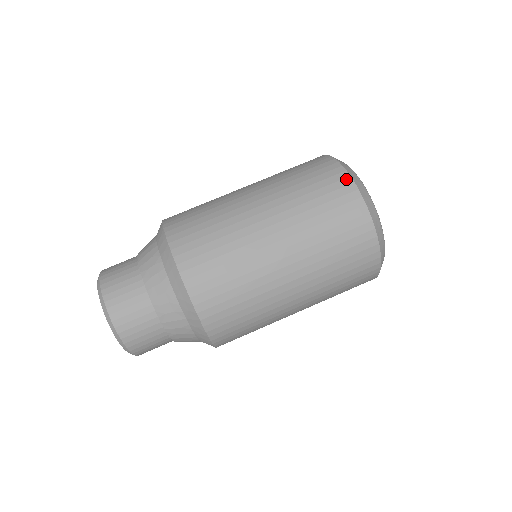
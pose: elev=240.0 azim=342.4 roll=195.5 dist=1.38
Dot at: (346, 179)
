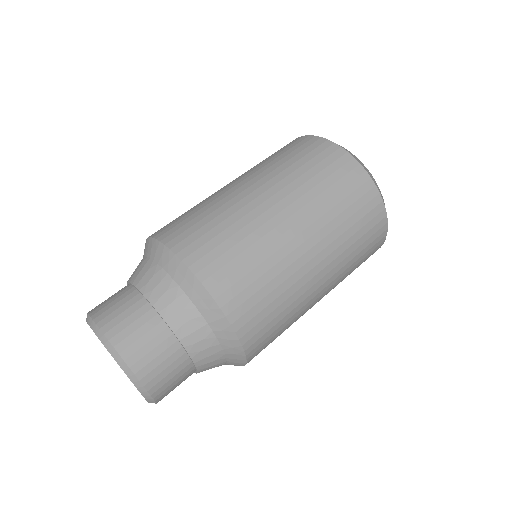
Dot at: (325, 143)
